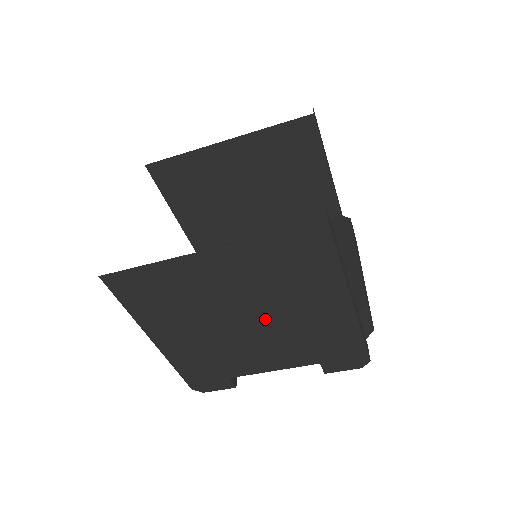
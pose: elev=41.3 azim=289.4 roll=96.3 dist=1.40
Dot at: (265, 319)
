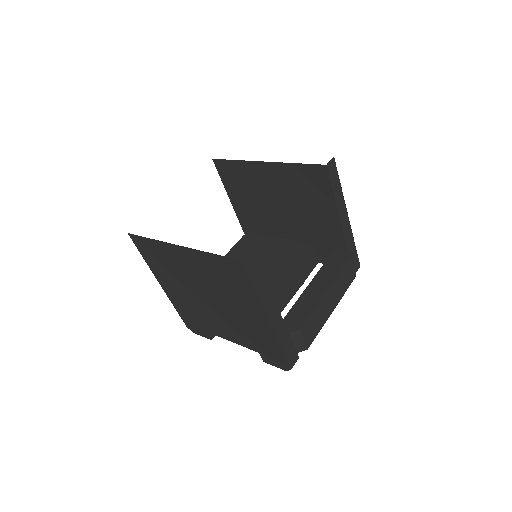
Dot at: (219, 304)
